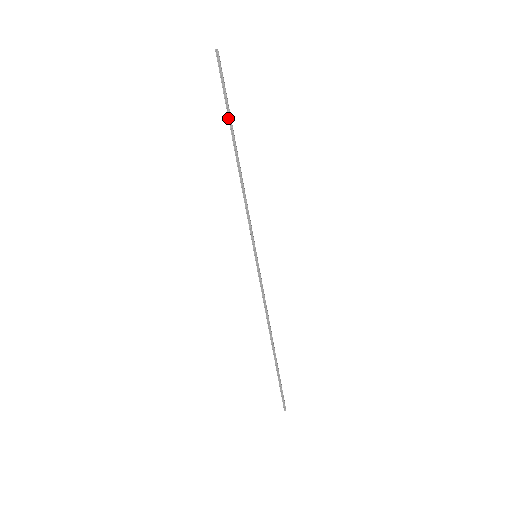
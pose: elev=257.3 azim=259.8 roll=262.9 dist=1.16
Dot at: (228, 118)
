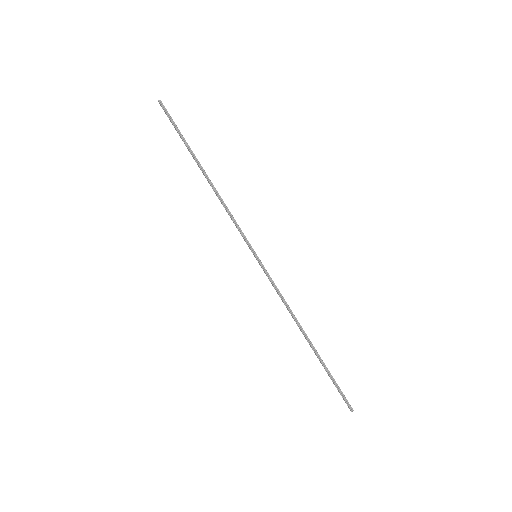
Dot at: (187, 147)
